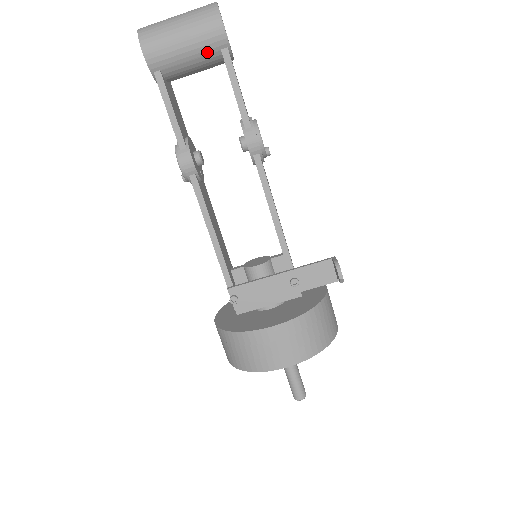
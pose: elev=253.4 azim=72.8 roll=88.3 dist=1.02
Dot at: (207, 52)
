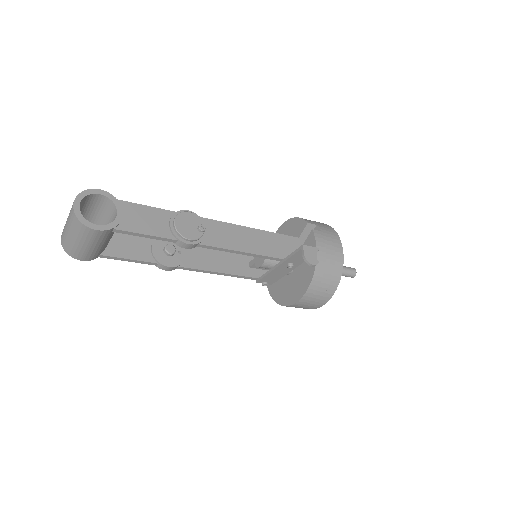
Dot at: (107, 237)
